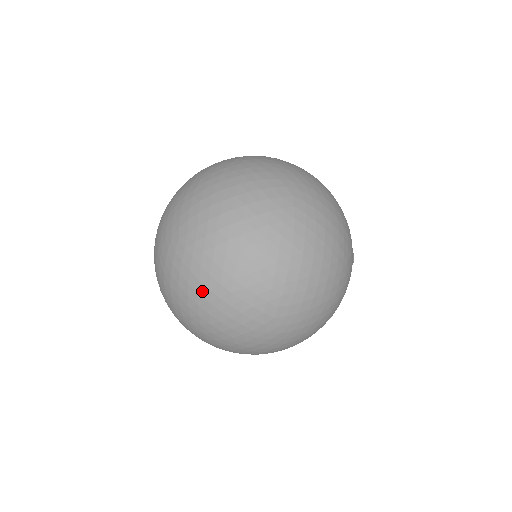
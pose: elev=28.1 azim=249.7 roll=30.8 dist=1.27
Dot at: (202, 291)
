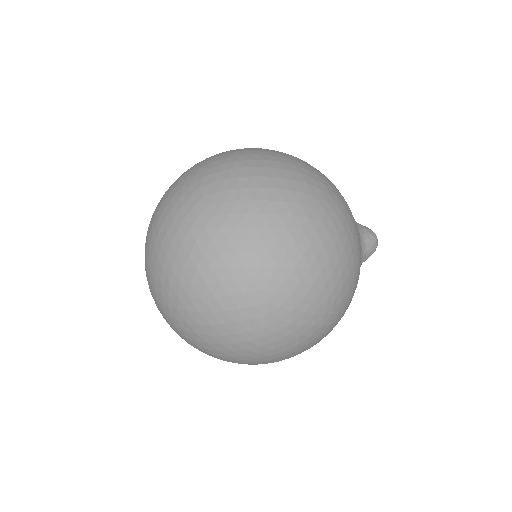
Dot at: occluded
